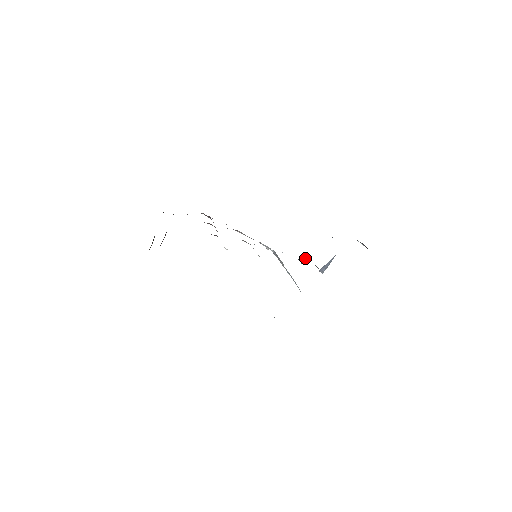
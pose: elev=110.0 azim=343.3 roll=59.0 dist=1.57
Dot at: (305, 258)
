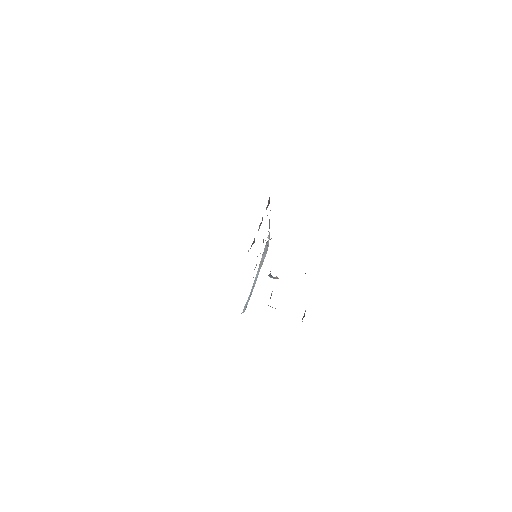
Dot at: (274, 278)
